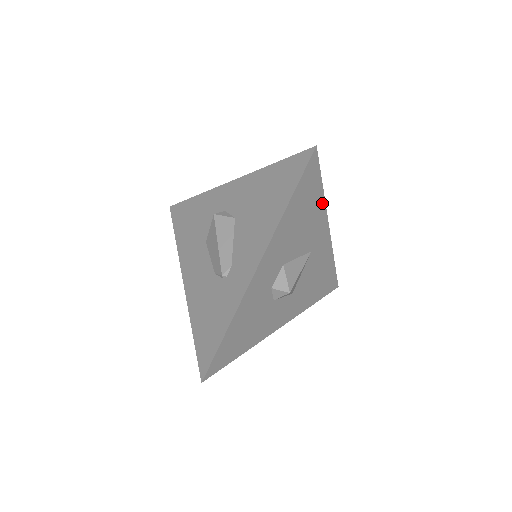
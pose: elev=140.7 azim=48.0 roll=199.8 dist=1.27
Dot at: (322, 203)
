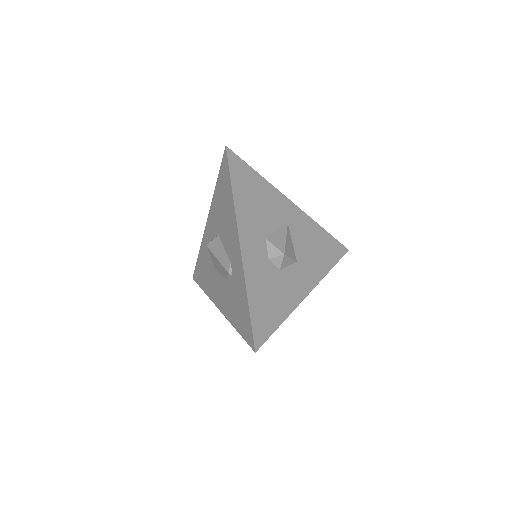
Dot at: (267, 184)
